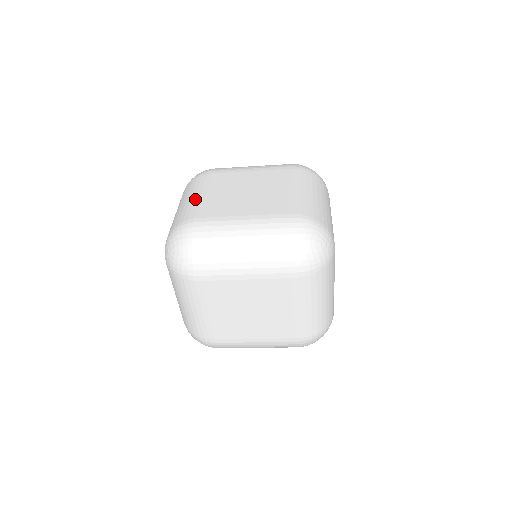
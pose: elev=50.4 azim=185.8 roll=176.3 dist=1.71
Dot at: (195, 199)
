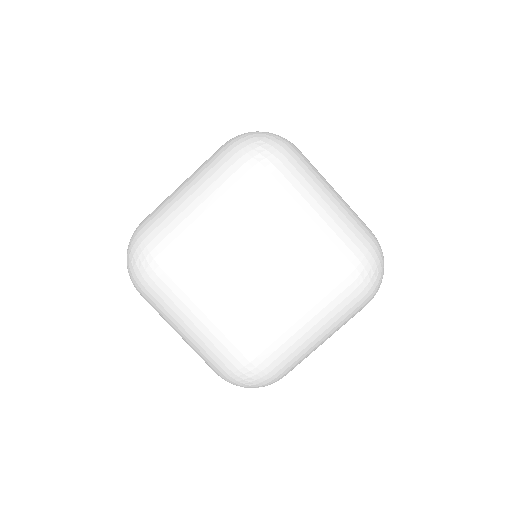
Dot at: (196, 221)
